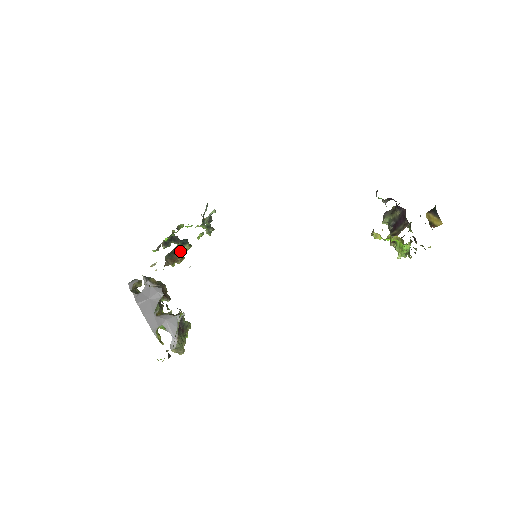
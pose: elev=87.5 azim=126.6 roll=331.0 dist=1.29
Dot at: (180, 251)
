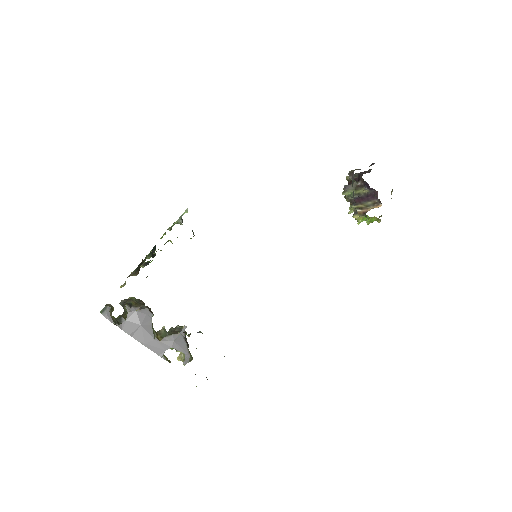
Dot at: occluded
